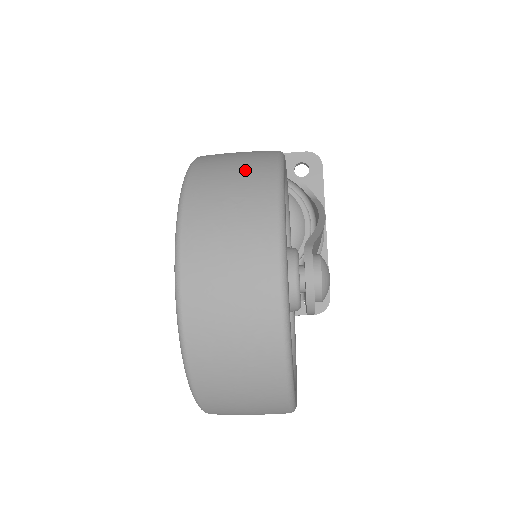
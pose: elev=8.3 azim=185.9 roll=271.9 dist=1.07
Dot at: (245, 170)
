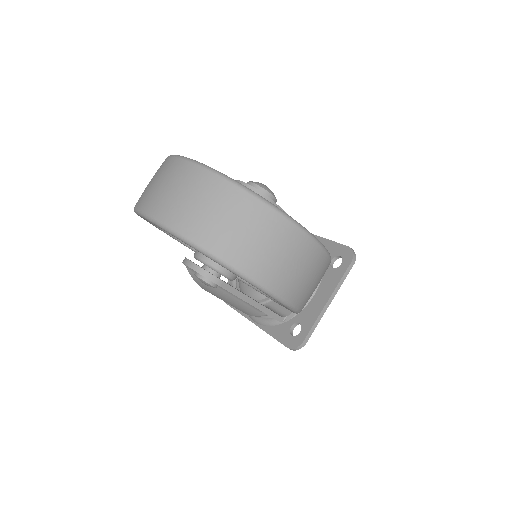
Dot at: occluded
